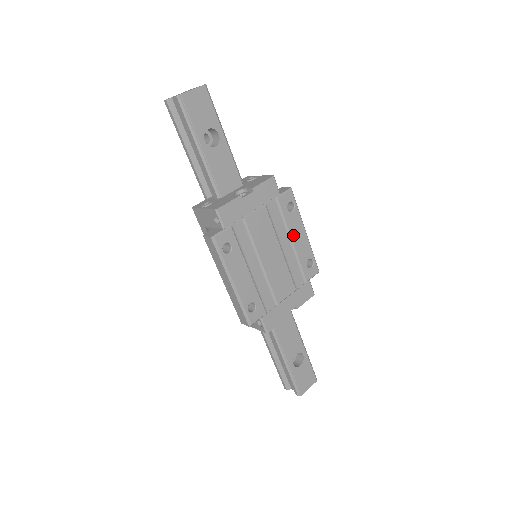
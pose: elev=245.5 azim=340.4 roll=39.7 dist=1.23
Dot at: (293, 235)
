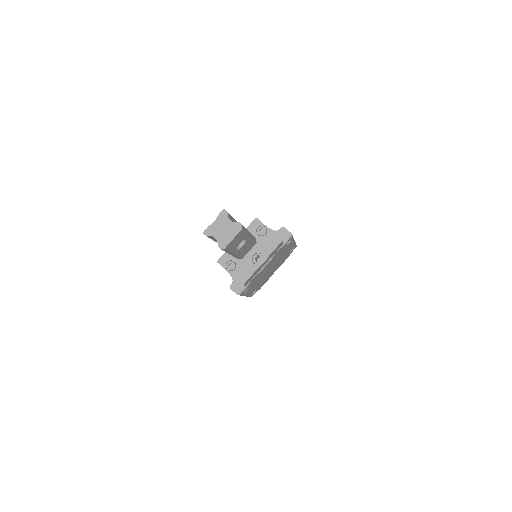
Dot at: (286, 250)
